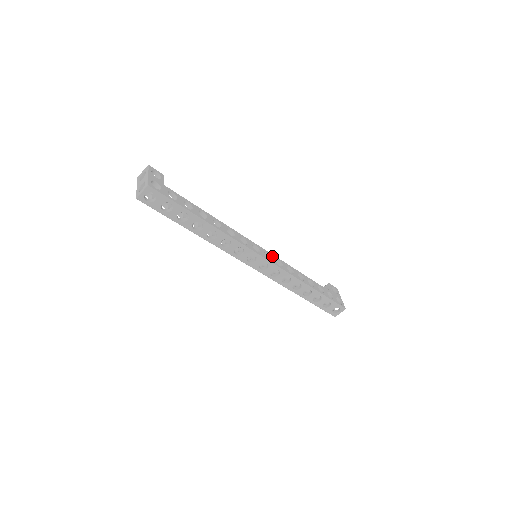
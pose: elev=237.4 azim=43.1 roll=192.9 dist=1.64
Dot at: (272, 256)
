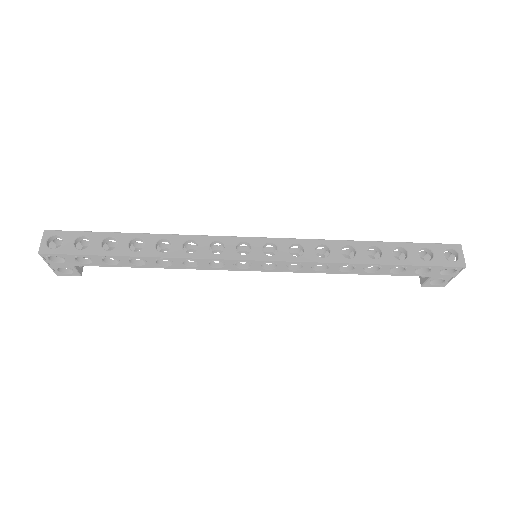
Dot at: occluded
